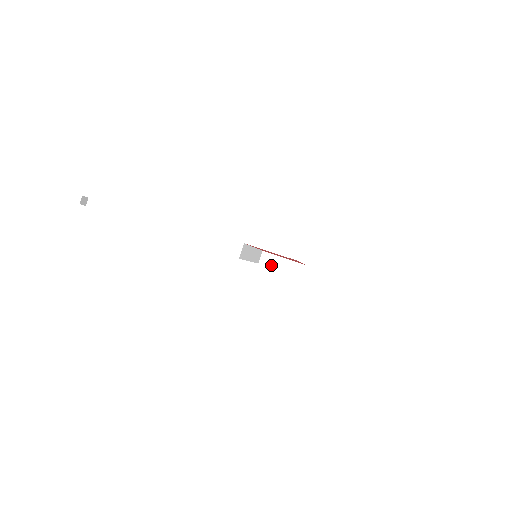
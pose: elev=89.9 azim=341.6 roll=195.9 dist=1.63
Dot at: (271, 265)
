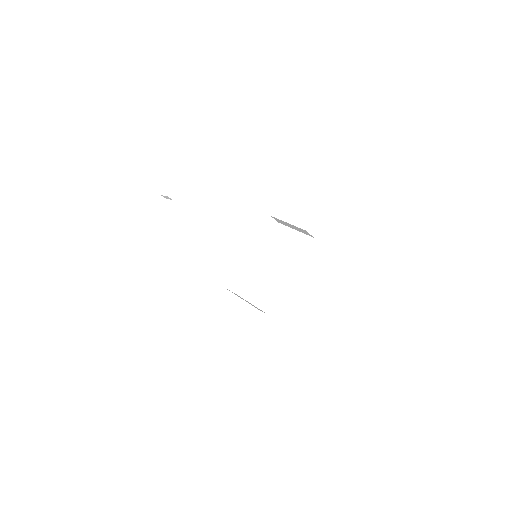
Dot at: (286, 225)
